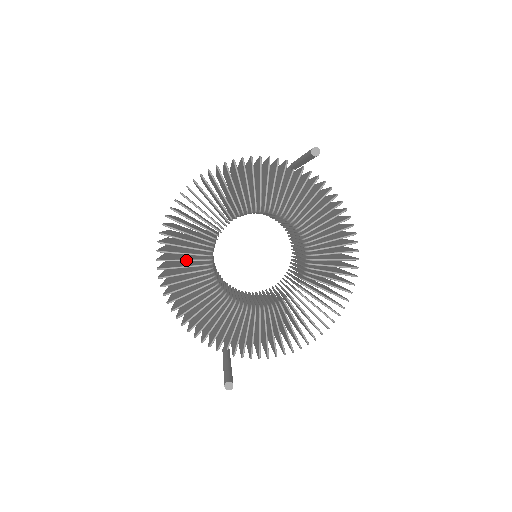
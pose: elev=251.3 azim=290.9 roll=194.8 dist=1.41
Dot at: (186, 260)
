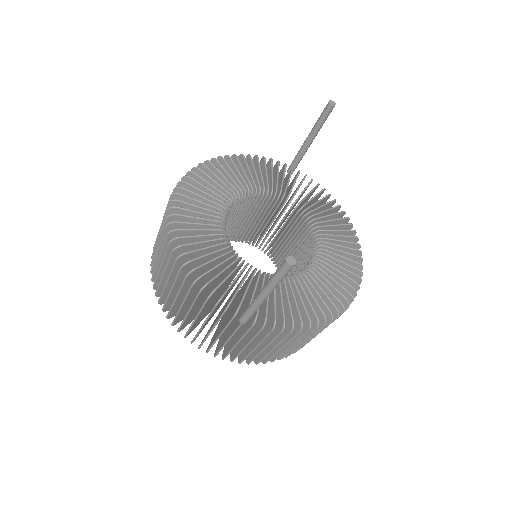
Dot at: (200, 217)
